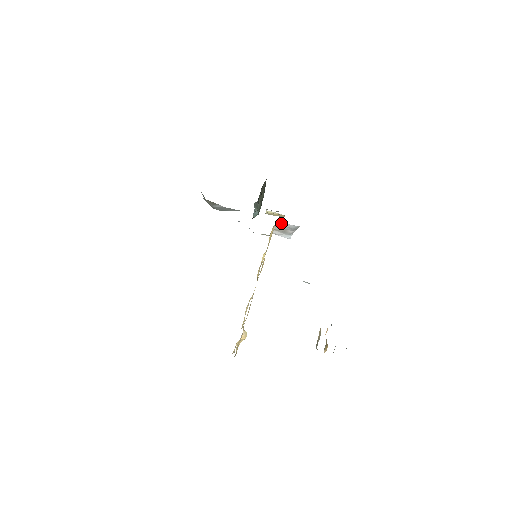
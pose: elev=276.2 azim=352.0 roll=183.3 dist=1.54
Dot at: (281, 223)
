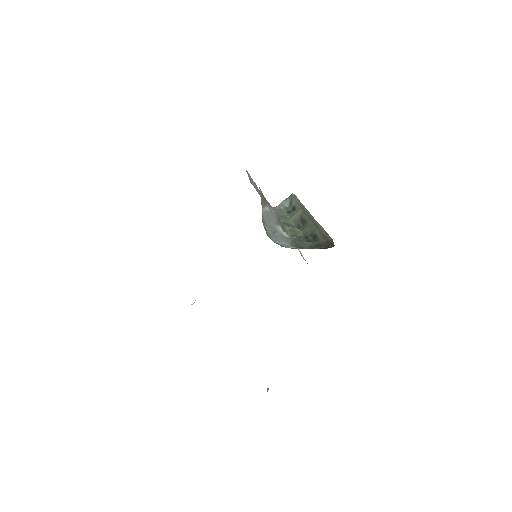
Dot at: occluded
